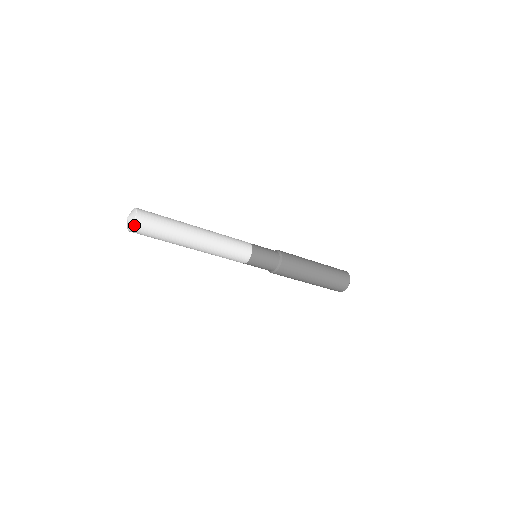
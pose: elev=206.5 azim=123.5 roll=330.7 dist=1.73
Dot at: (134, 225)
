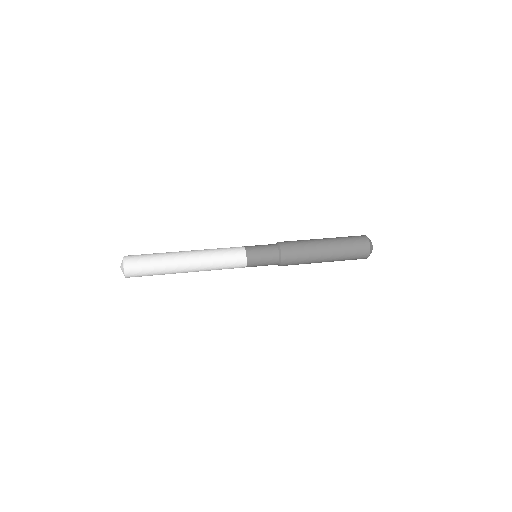
Dot at: (127, 277)
